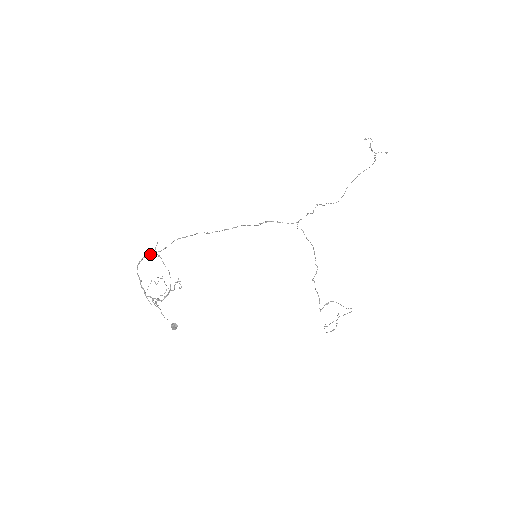
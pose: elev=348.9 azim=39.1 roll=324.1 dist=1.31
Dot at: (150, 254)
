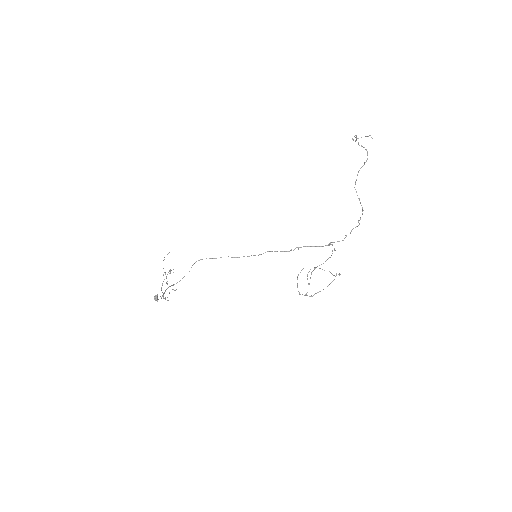
Dot at: occluded
